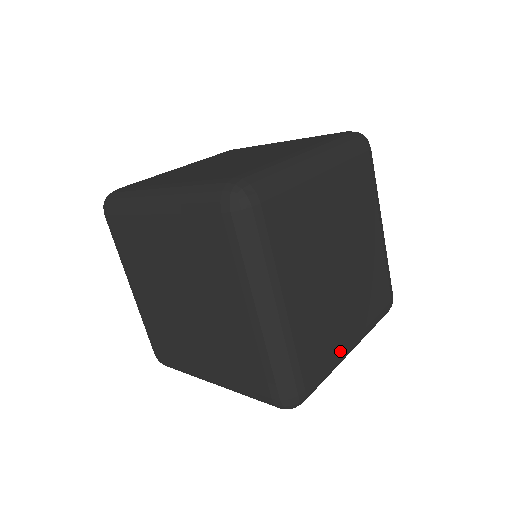
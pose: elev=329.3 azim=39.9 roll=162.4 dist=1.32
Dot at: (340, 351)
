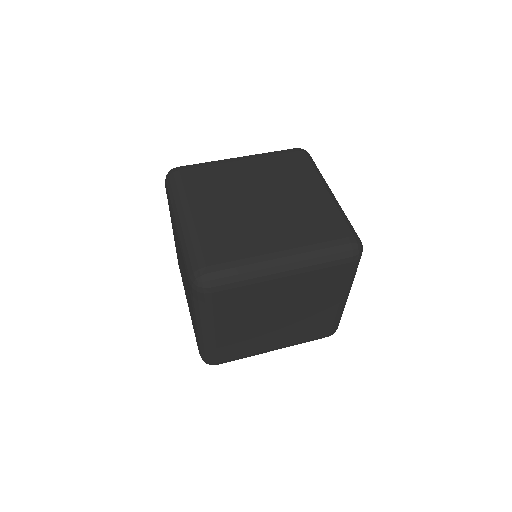
Dot at: occluded
